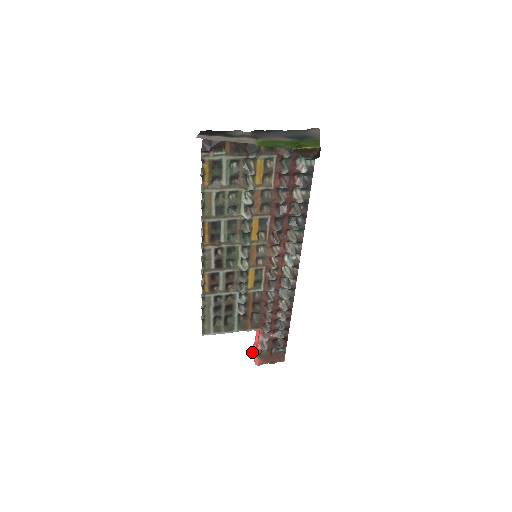
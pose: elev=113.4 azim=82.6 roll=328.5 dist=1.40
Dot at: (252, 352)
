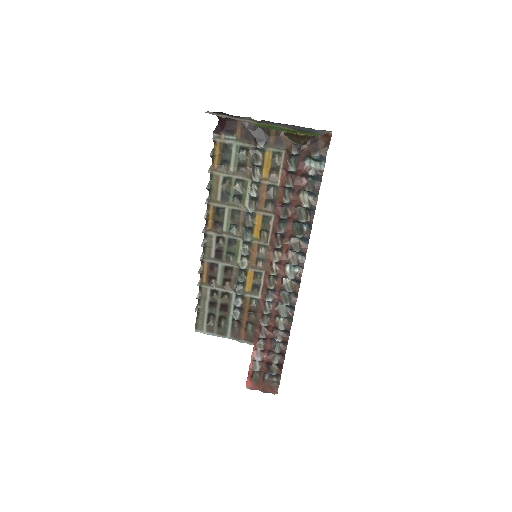
Dot at: occluded
